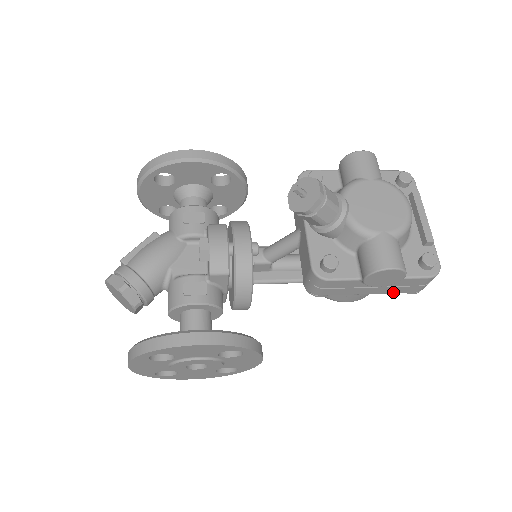
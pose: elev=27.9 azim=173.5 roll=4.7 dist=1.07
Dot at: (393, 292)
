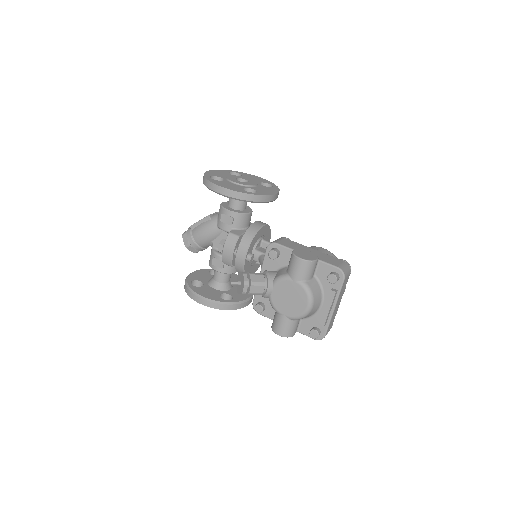
Dot at: occluded
